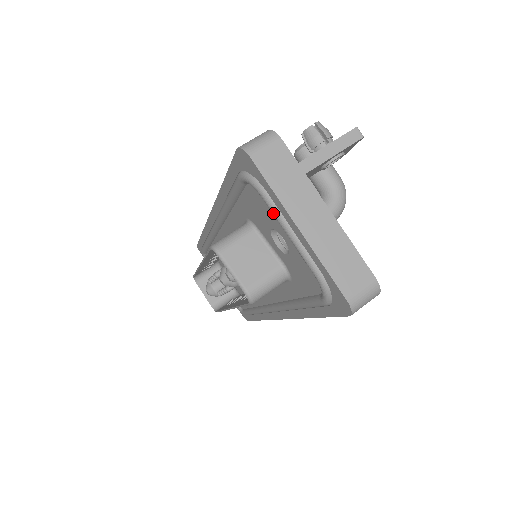
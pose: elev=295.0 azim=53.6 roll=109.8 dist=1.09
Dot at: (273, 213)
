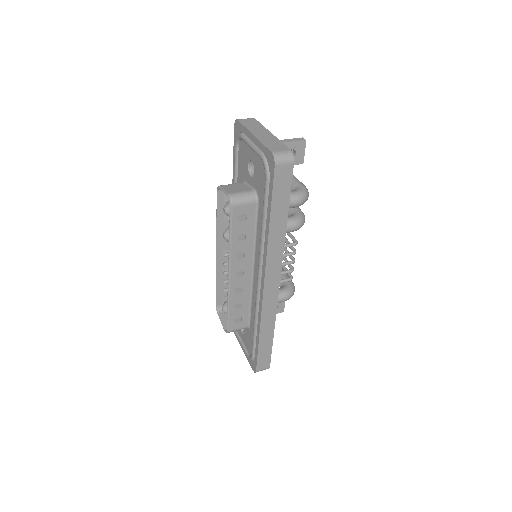
Dot at: (245, 140)
